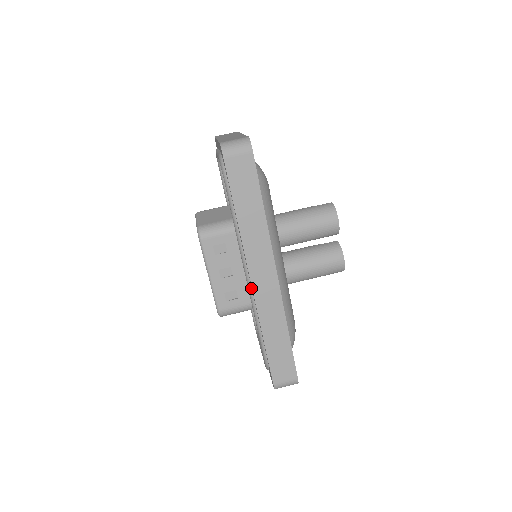
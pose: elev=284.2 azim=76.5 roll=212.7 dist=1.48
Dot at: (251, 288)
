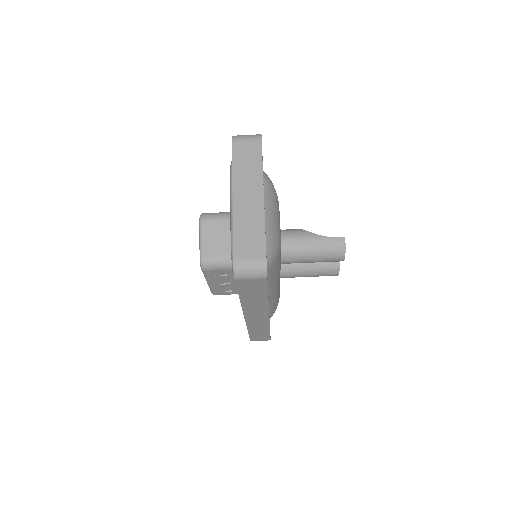
Dot at: occluded
